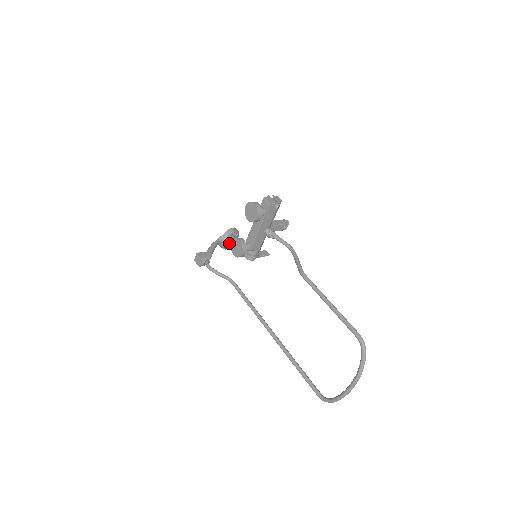
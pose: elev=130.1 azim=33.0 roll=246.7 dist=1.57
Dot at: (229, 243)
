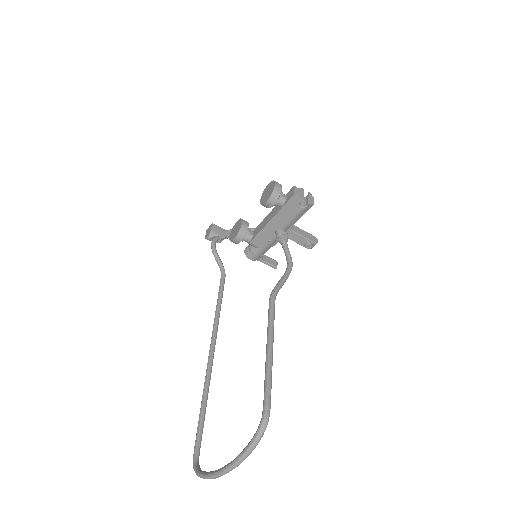
Dot at: occluded
